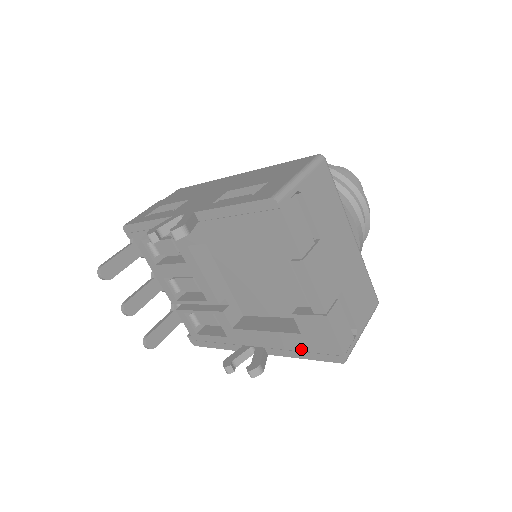
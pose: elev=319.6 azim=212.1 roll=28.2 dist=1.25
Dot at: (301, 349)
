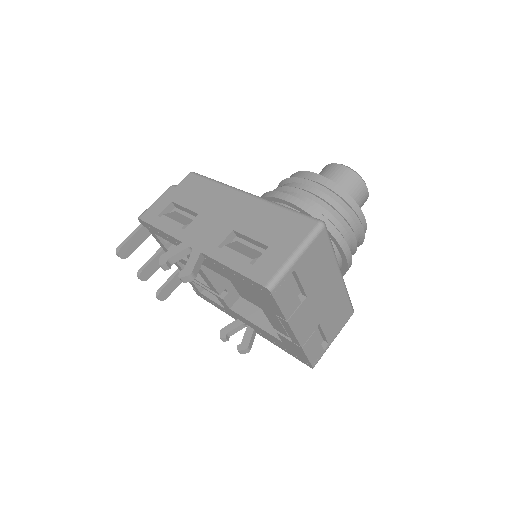
Dot at: (281, 346)
